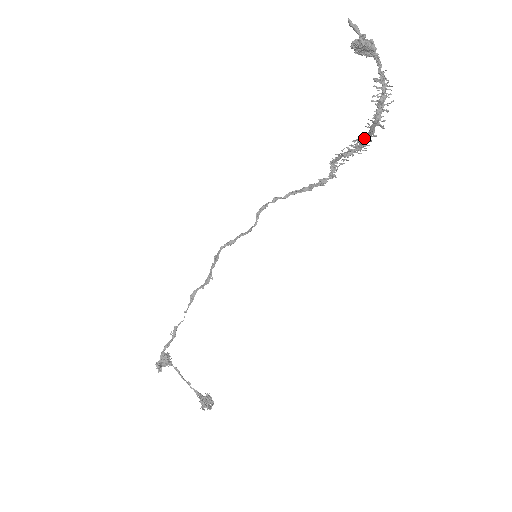
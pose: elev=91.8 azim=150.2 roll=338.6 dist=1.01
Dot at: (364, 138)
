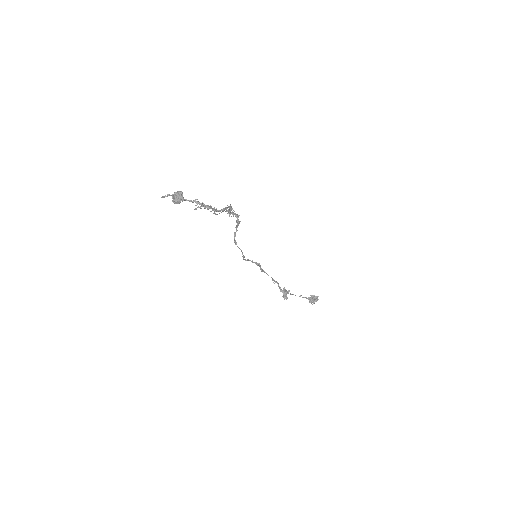
Dot at: occluded
